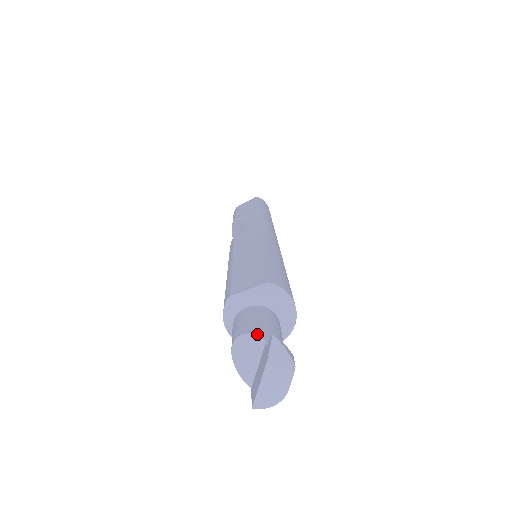
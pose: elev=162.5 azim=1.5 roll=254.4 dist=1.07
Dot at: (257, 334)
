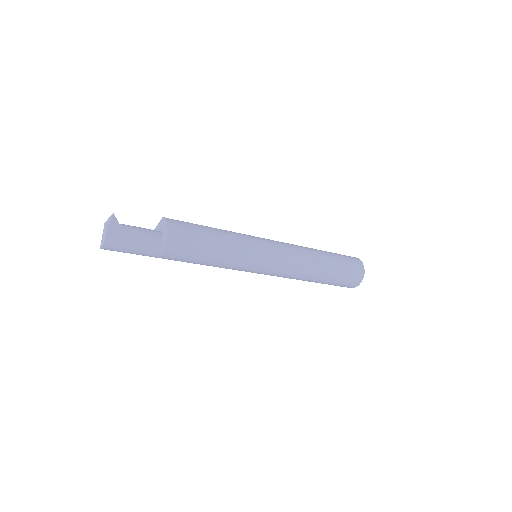
Dot at: occluded
